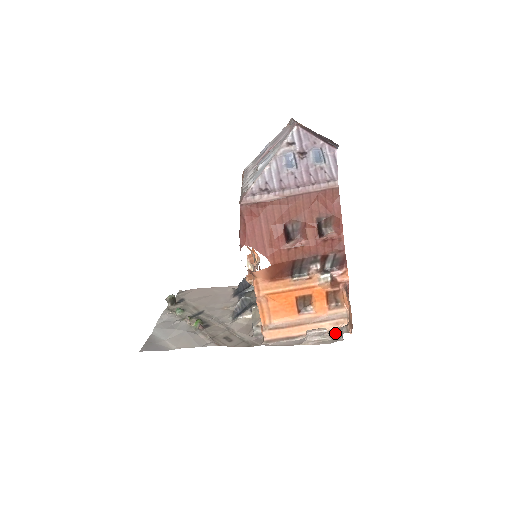
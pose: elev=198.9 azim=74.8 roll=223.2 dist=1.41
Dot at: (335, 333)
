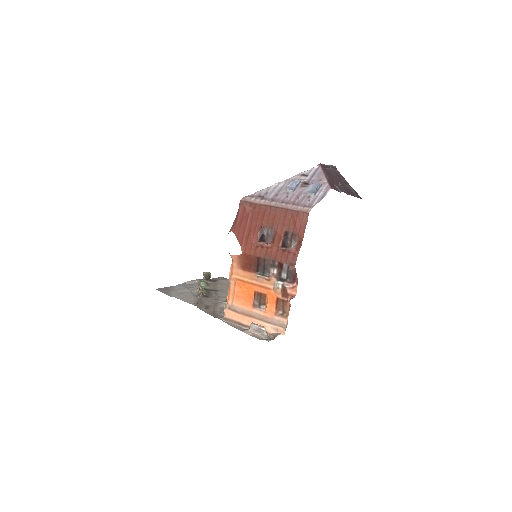
Dot at: (273, 337)
